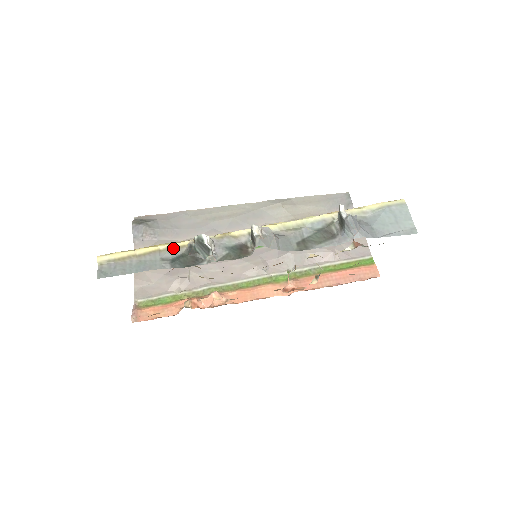
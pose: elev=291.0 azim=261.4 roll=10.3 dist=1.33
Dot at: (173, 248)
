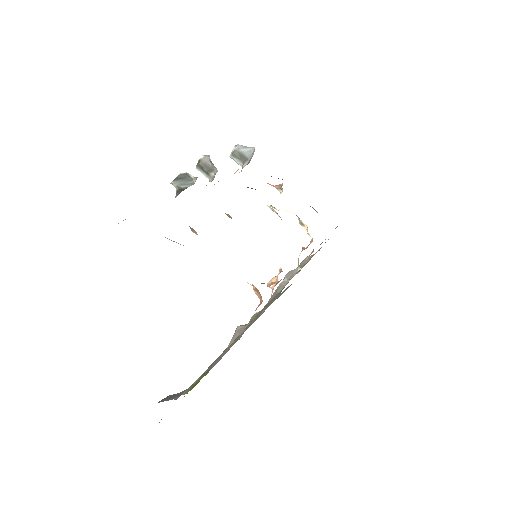
Dot at: occluded
